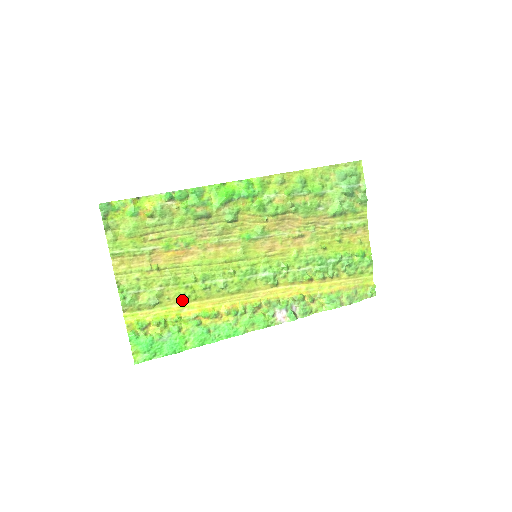
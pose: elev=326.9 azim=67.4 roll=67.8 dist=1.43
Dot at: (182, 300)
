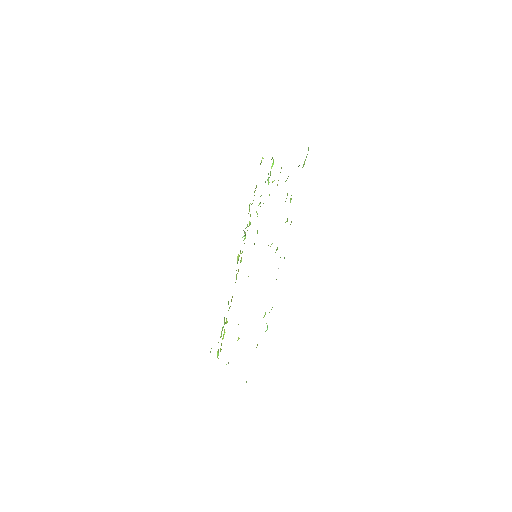
Dot at: occluded
